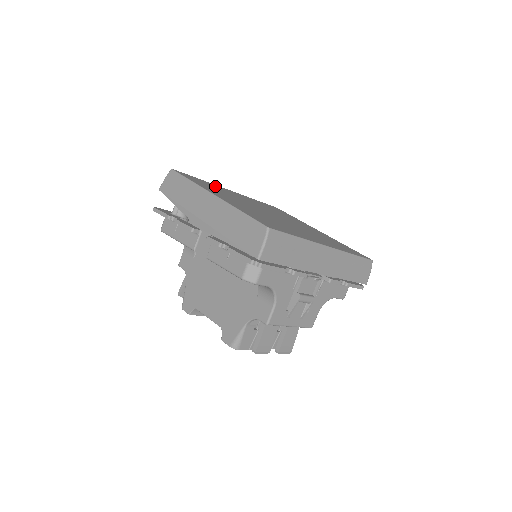
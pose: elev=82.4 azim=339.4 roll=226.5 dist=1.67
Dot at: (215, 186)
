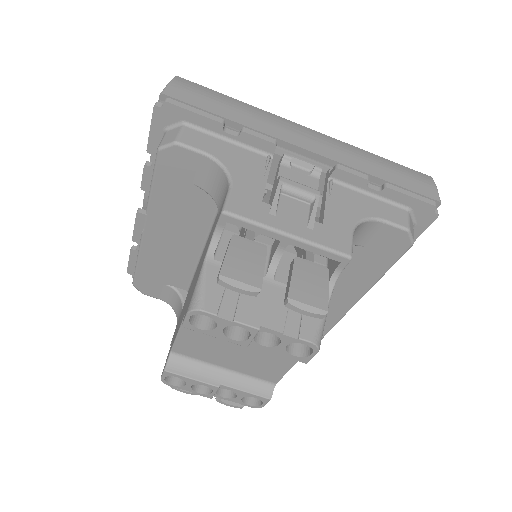
Dot at: occluded
